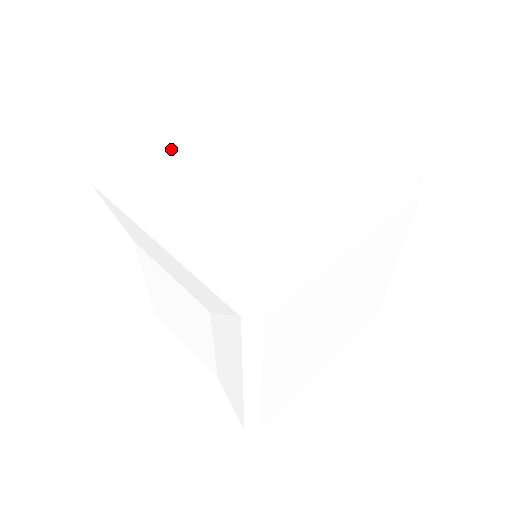
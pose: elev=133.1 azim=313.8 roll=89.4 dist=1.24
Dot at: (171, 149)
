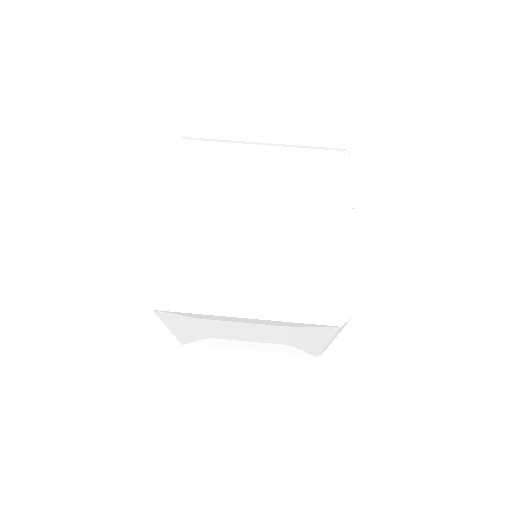
Dot at: (177, 240)
